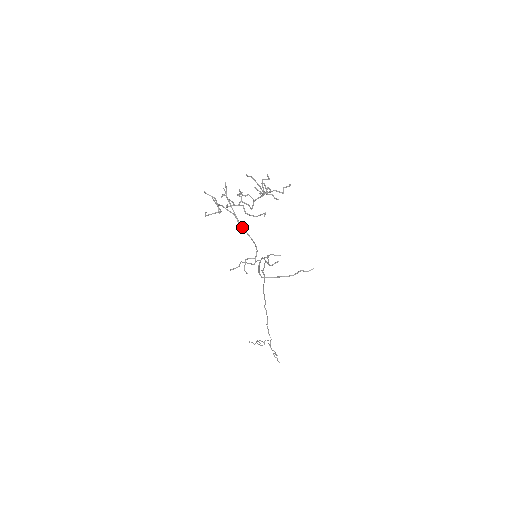
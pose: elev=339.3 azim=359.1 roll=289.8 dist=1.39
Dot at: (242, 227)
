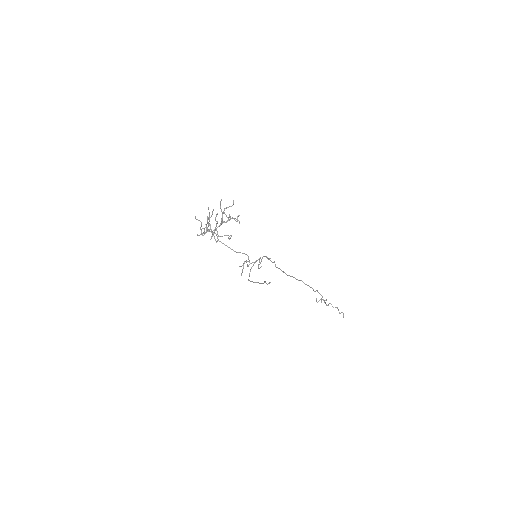
Dot at: occluded
